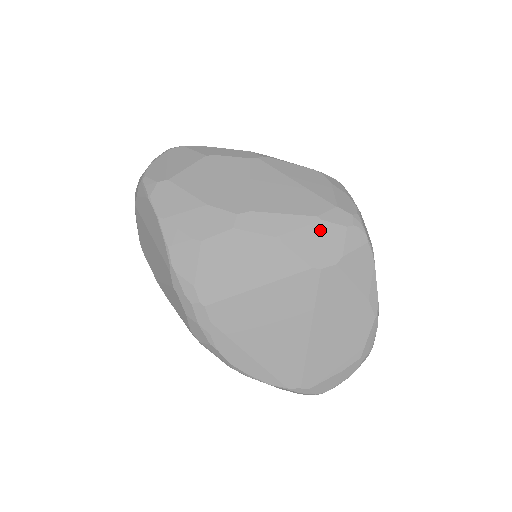
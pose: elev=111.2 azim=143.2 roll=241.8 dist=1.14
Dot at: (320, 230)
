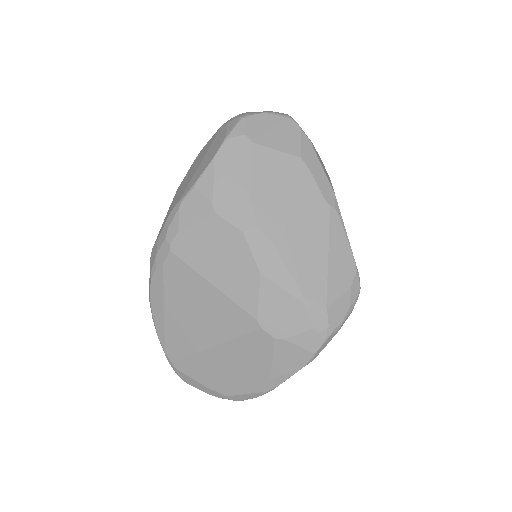
Dot at: (294, 307)
